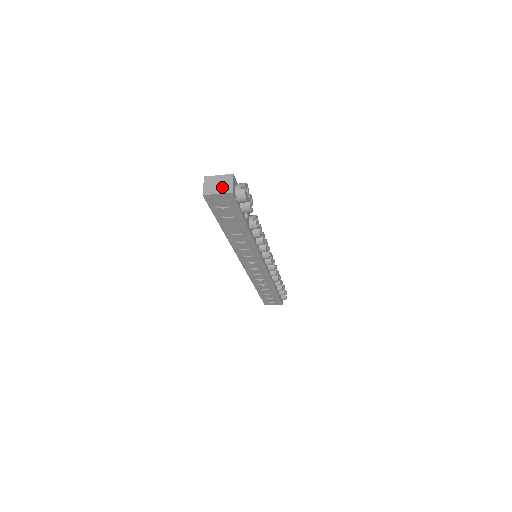
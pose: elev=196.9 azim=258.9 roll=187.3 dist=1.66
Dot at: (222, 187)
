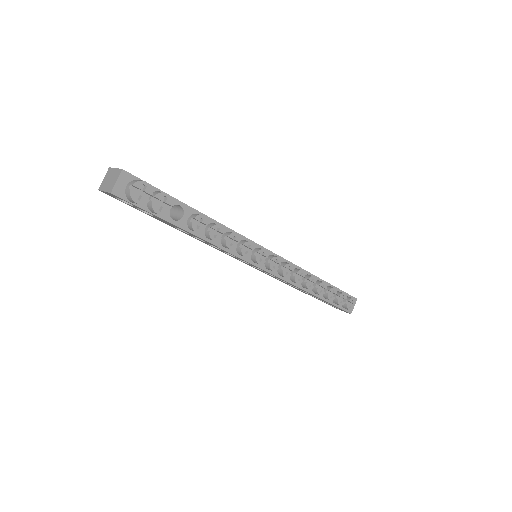
Dot at: (110, 184)
